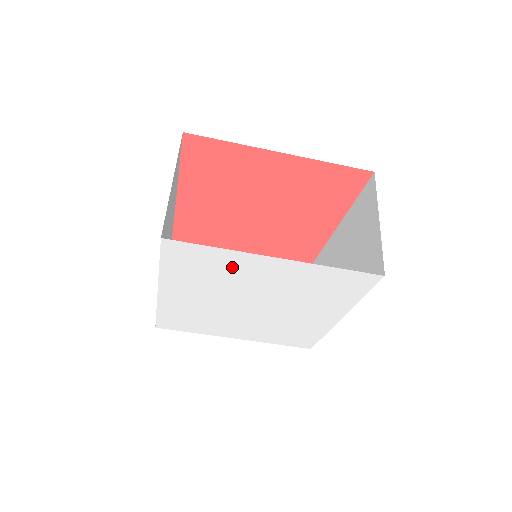
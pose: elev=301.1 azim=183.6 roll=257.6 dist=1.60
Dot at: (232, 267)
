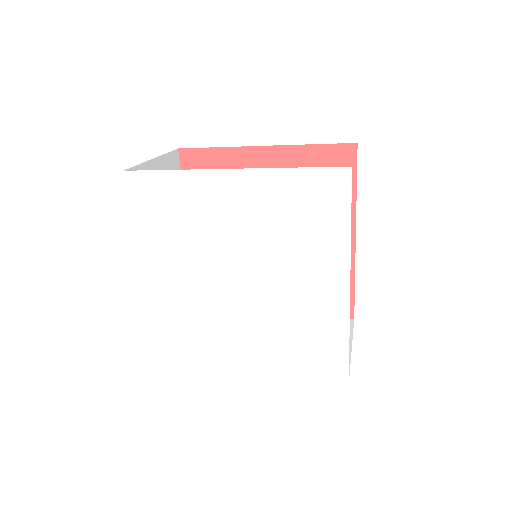
Dot at: (195, 203)
